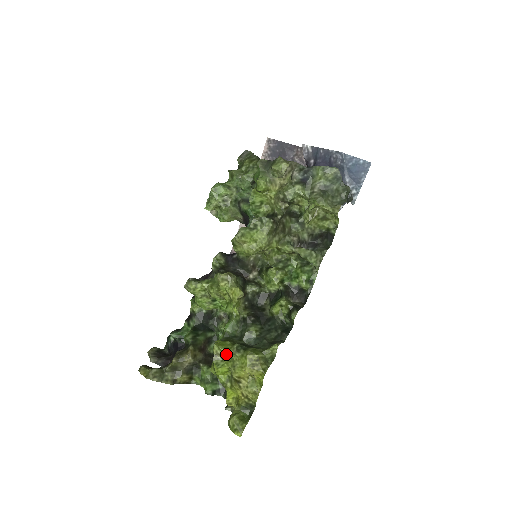
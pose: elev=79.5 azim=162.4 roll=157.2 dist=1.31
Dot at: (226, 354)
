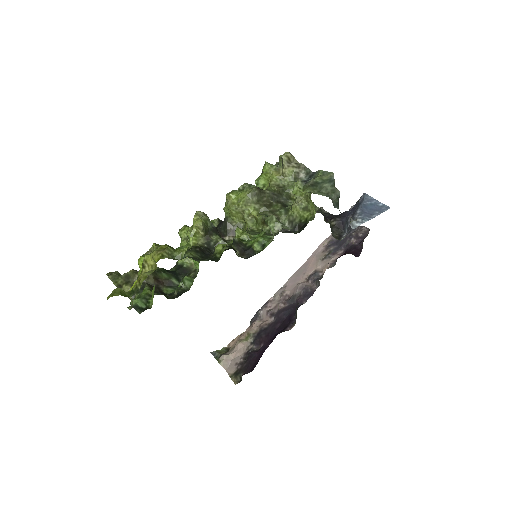
Dot at: (154, 249)
